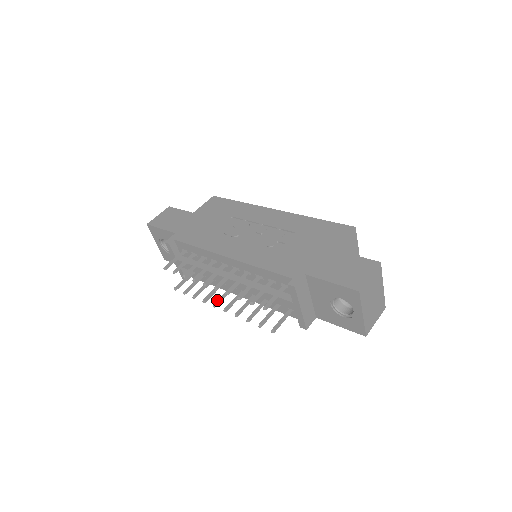
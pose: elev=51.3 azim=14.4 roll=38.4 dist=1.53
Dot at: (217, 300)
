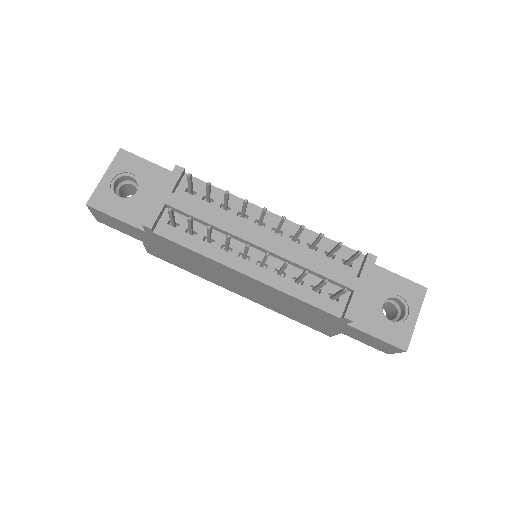
Dot at: occluded
